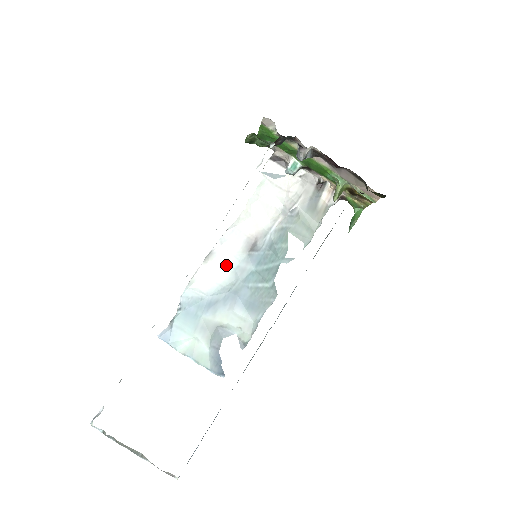
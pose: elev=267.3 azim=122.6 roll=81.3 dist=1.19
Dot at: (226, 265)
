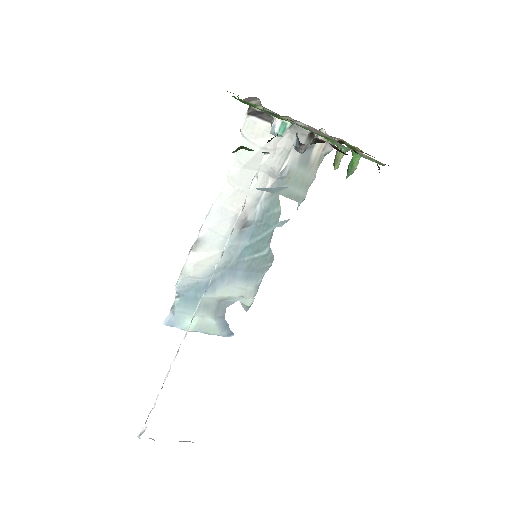
Dot at: (217, 248)
